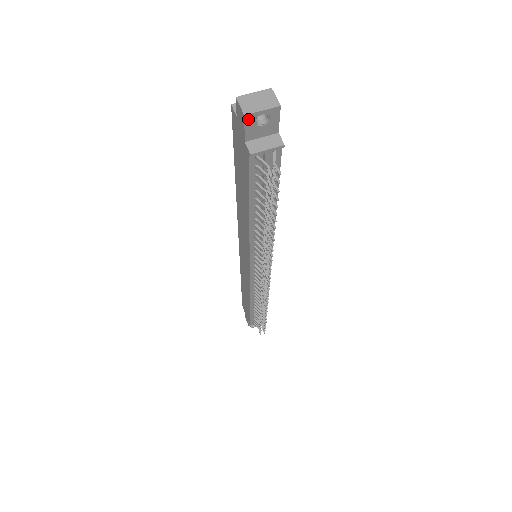
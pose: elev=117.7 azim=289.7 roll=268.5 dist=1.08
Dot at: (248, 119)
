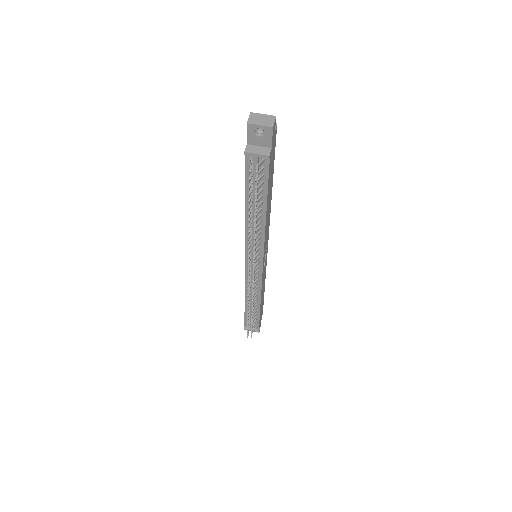
Dot at: (250, 127)
